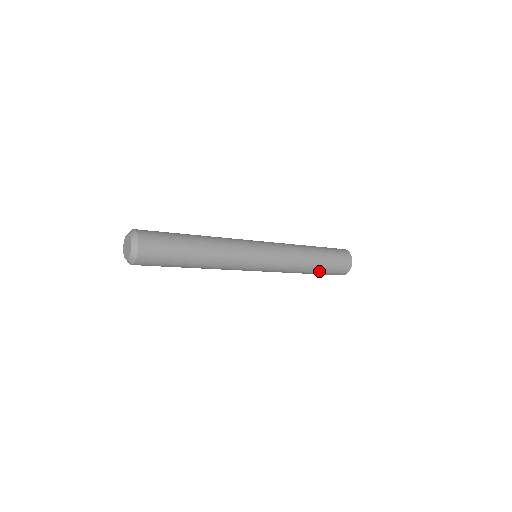
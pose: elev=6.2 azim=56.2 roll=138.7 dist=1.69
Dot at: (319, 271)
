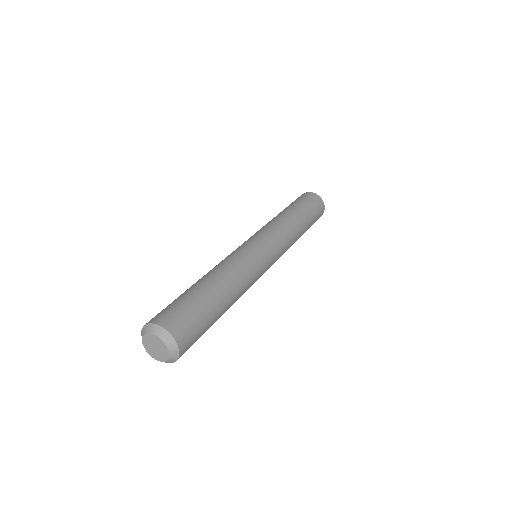
Dot at: occluded
